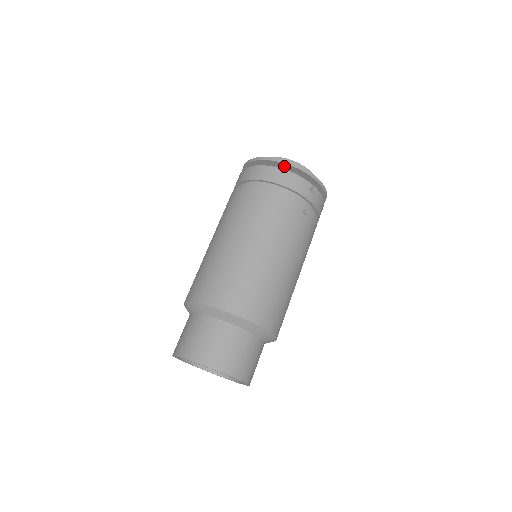
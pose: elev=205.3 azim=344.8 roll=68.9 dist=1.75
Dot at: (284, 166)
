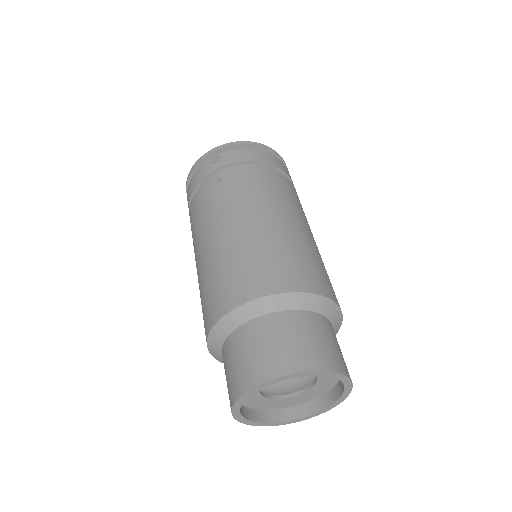
Dot at: occluded
